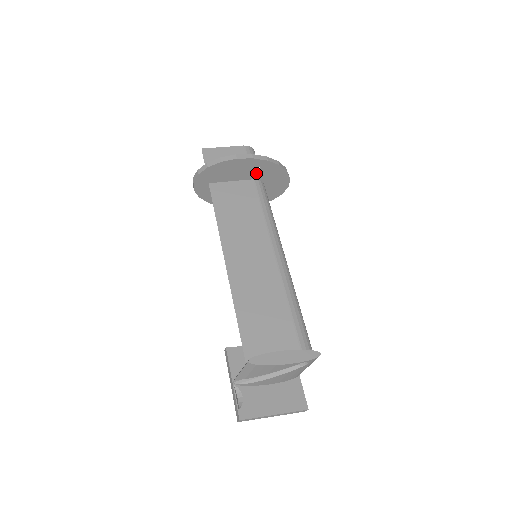
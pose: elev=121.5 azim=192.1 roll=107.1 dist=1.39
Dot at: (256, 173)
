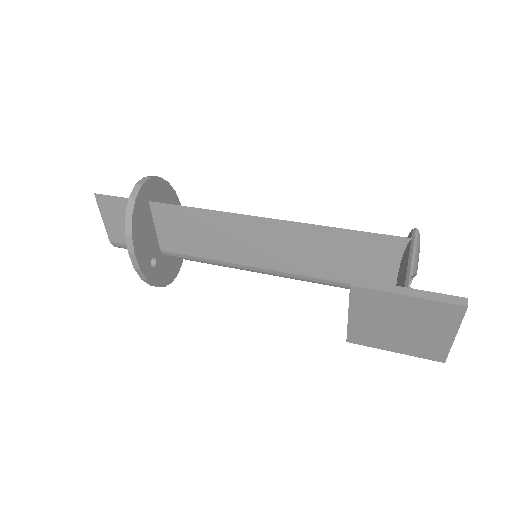
Dot at: occluded
